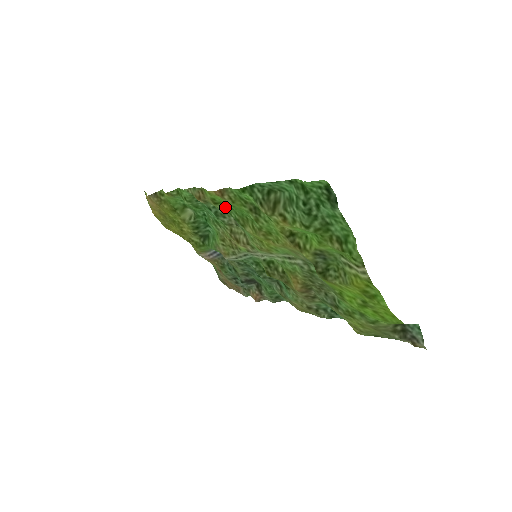
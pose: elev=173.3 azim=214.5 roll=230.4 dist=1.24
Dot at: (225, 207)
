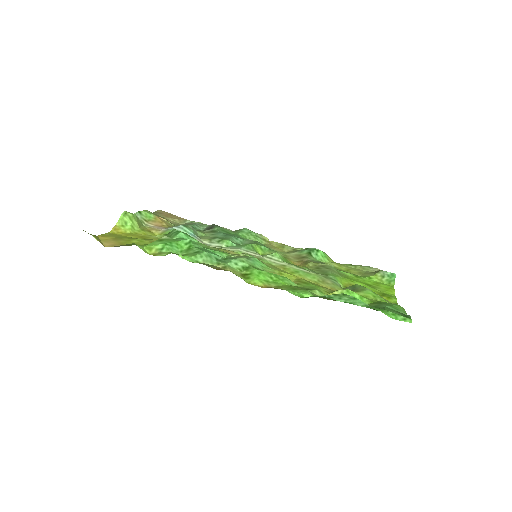
Dot at: (251, 269)
